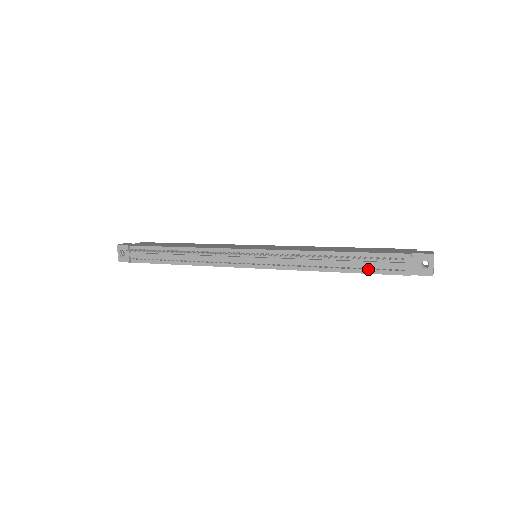
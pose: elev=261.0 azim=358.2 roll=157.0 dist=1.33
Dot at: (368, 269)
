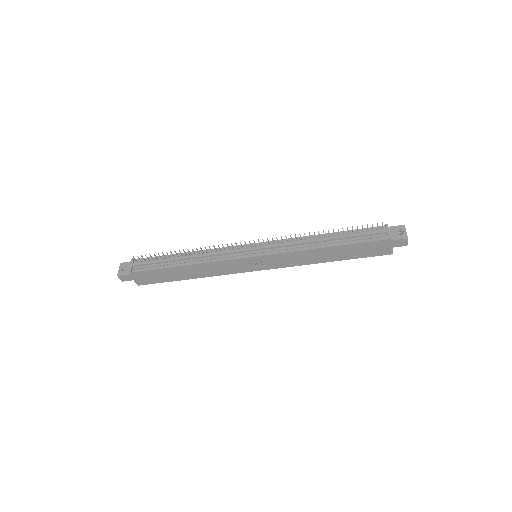
Dot at: (356, 240)
